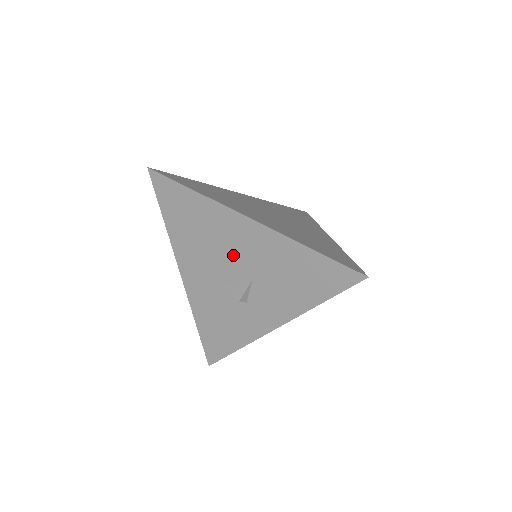
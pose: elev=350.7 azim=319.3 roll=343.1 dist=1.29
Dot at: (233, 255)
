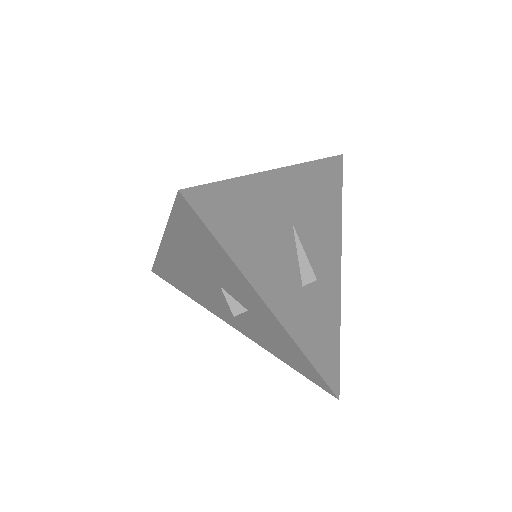
Dot at: (200, 280)
